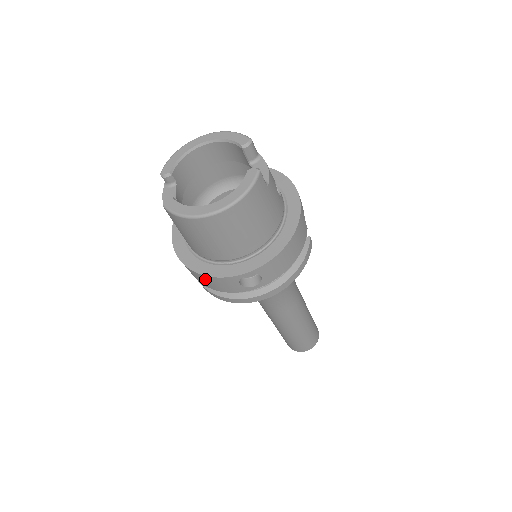
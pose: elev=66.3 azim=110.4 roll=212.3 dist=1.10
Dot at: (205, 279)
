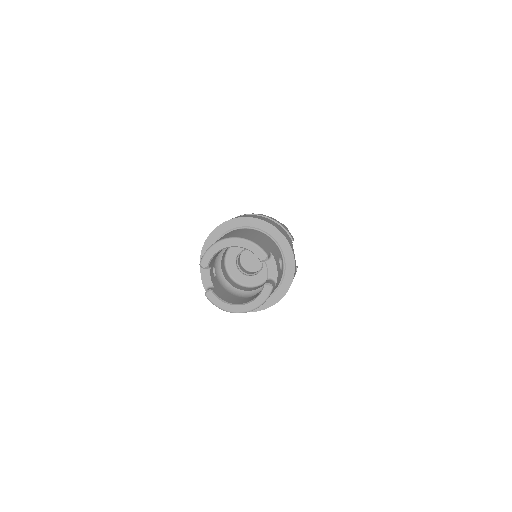
Dot at: occluded
